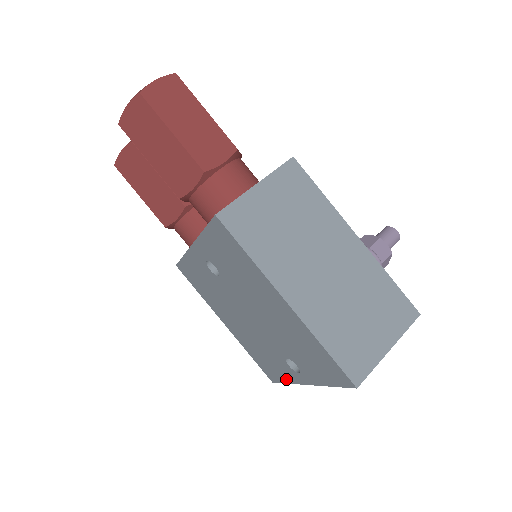
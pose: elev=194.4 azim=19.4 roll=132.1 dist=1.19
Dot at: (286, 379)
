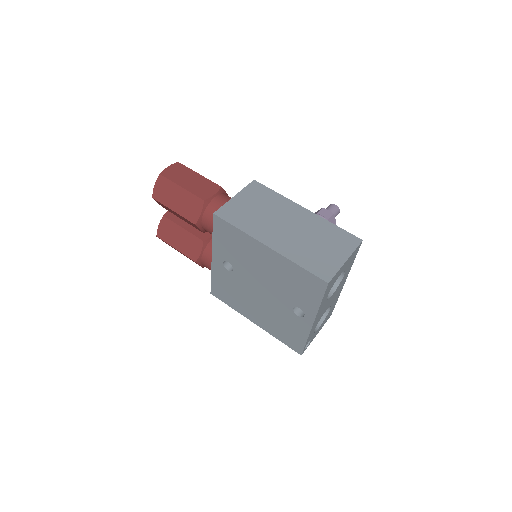
Dot at: (304, 336)
